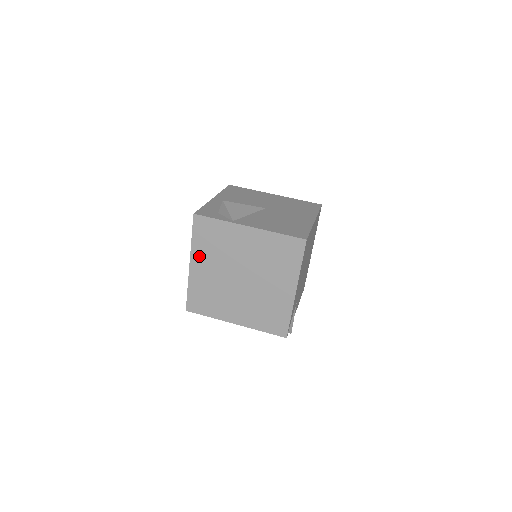
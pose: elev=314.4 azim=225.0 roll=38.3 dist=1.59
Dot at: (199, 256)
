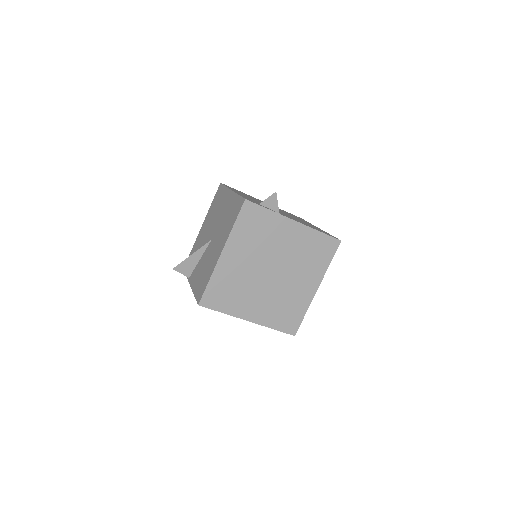
Dot at: (235, 245)
